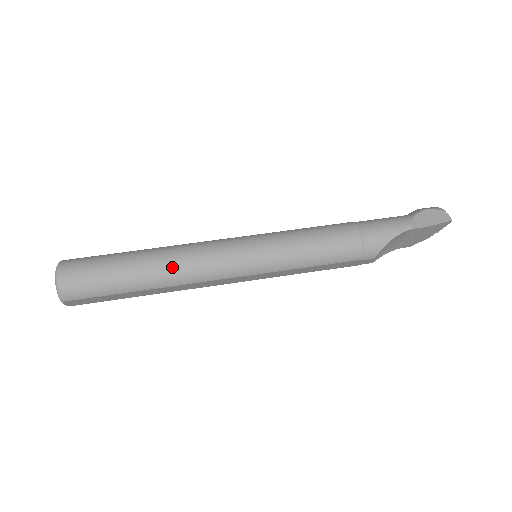
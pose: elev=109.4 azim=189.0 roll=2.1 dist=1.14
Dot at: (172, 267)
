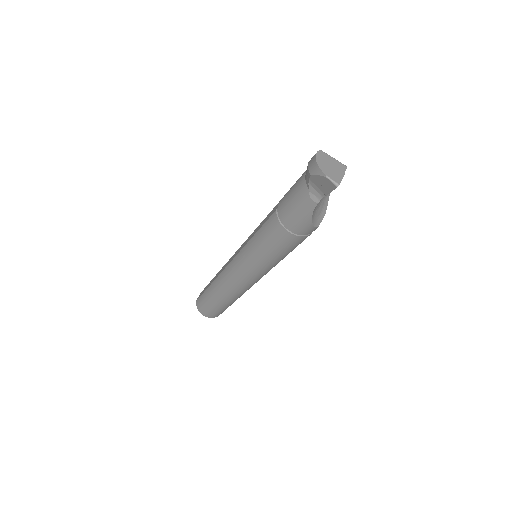
Dot at: (230, 295)
